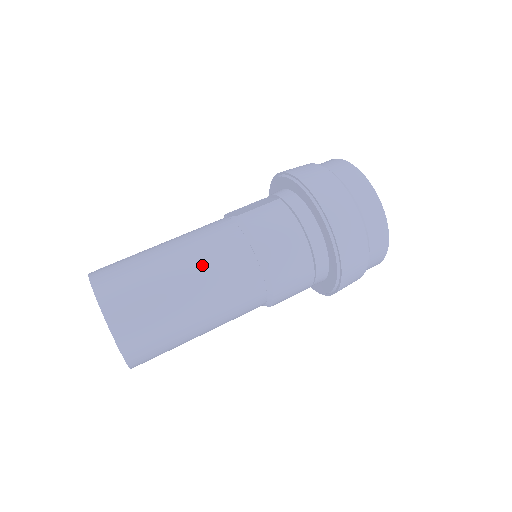
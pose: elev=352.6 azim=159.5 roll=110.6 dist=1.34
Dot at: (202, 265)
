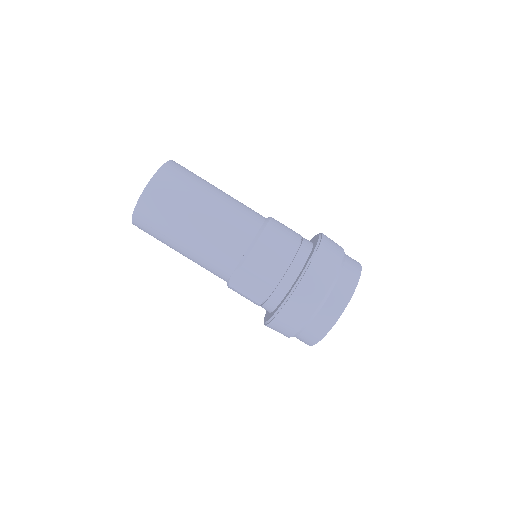
Dot at: (234, 199)
